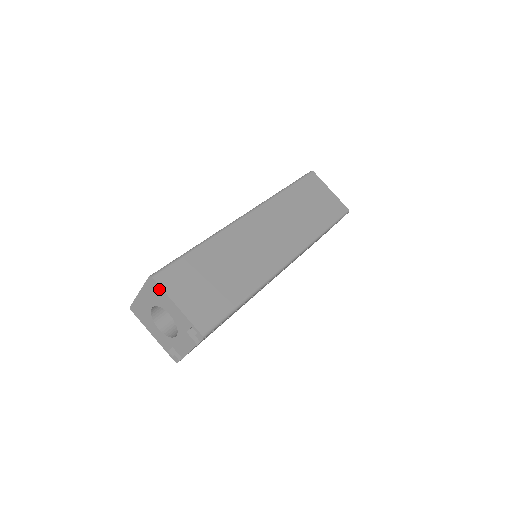
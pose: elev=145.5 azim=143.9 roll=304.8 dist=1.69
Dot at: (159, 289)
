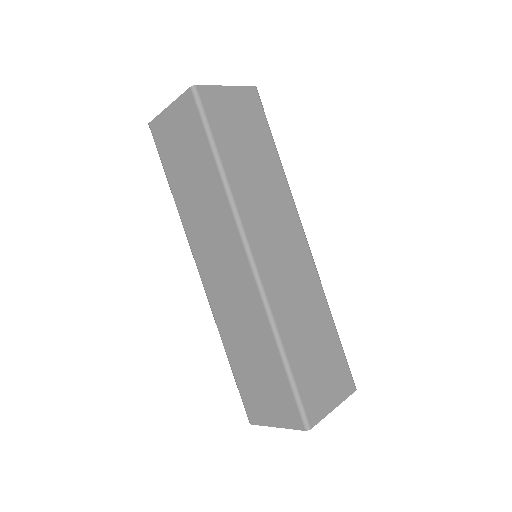
Dot at: (316, 422)
